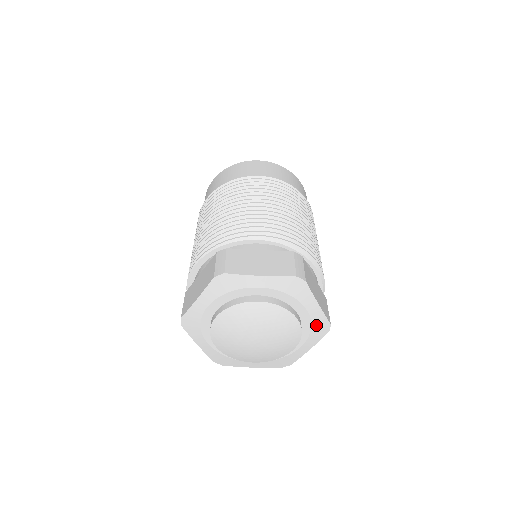
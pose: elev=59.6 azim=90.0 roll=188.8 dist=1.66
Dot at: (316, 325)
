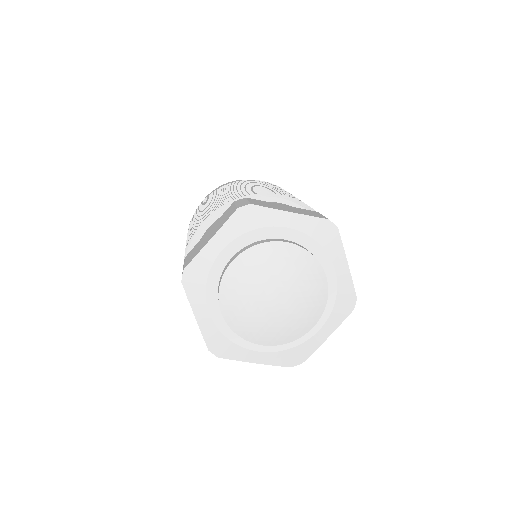
Dot at: (341, 295)
